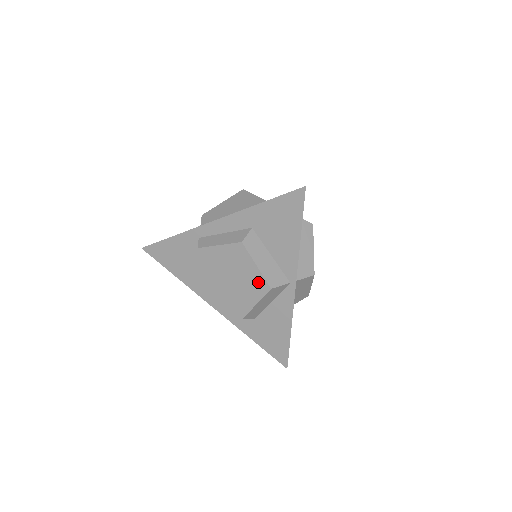
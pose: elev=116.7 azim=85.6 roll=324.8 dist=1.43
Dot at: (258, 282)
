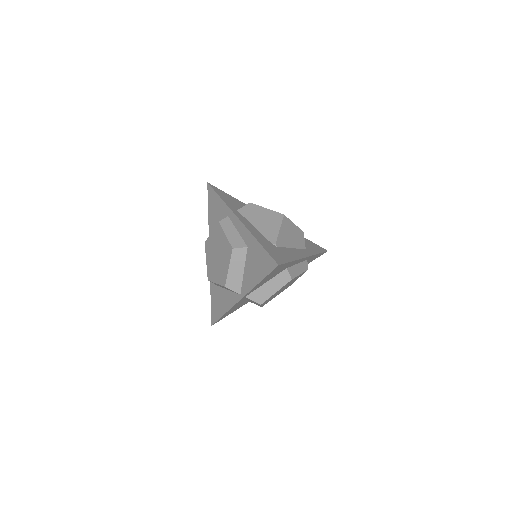
Dot at: (224, 276)
